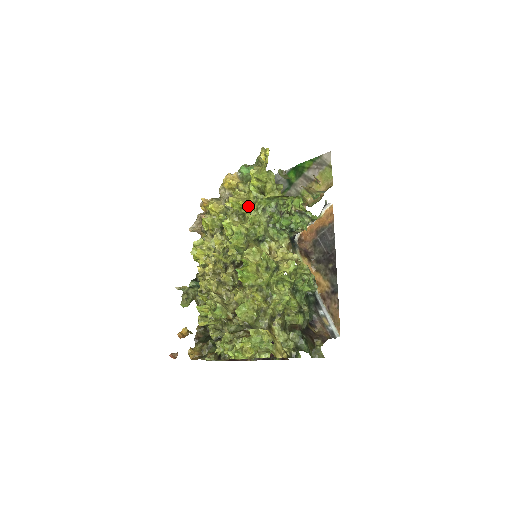
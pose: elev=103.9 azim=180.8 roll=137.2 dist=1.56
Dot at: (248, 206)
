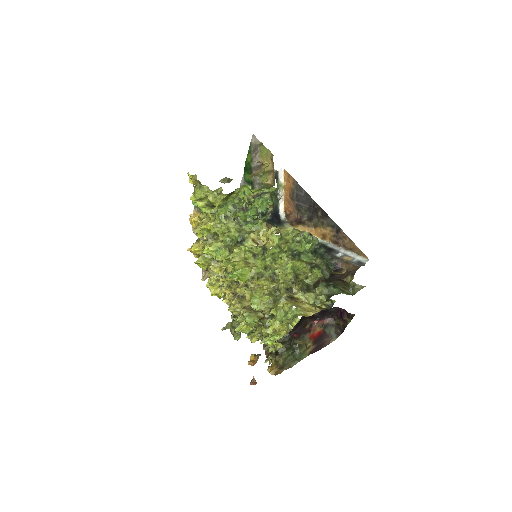
Dot at: (211, 225)
